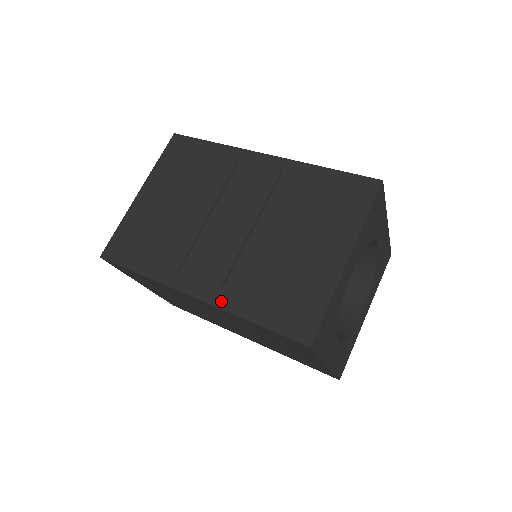
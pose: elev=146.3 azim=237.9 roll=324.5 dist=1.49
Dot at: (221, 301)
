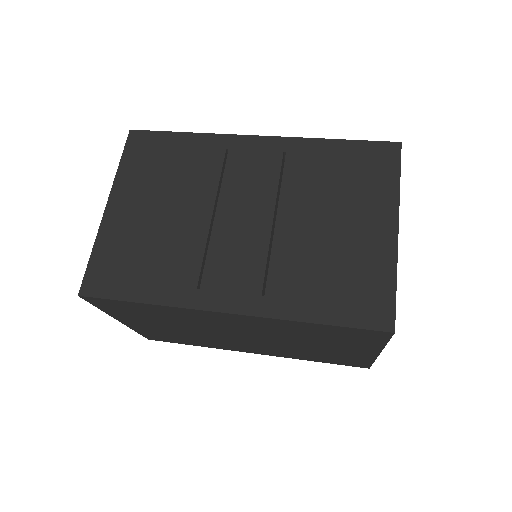
Dot at: (268, 309)
